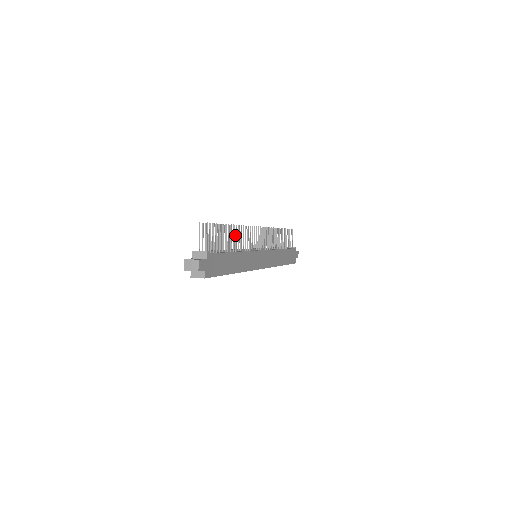
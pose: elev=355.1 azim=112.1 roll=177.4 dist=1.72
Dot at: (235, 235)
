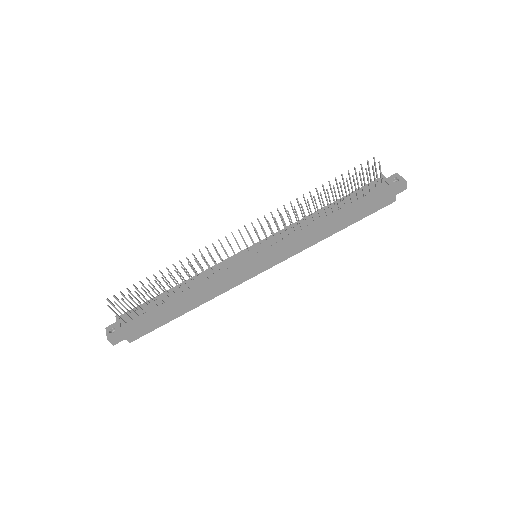
Dot at: occluded
